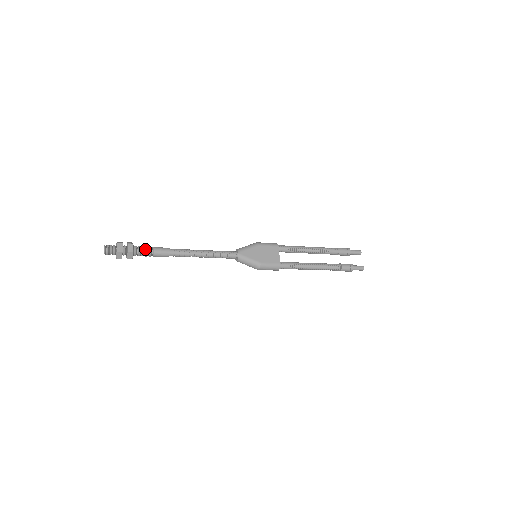
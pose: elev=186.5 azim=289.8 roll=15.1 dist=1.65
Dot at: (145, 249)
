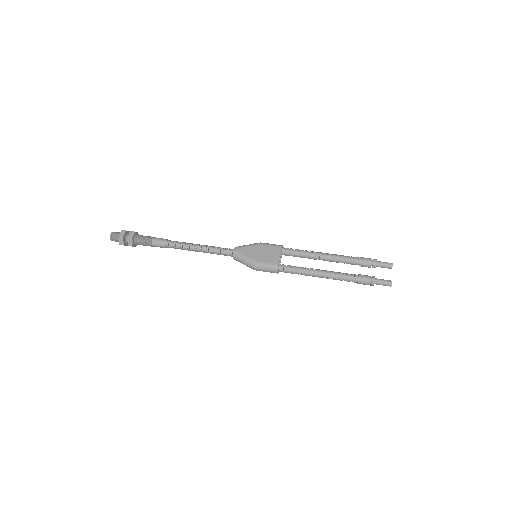
Dot at: (145, 238)
